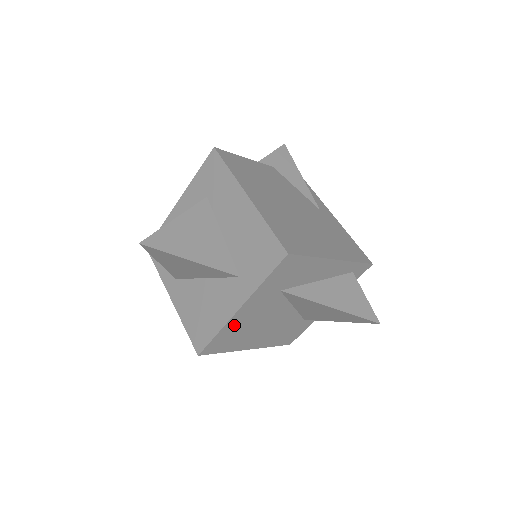
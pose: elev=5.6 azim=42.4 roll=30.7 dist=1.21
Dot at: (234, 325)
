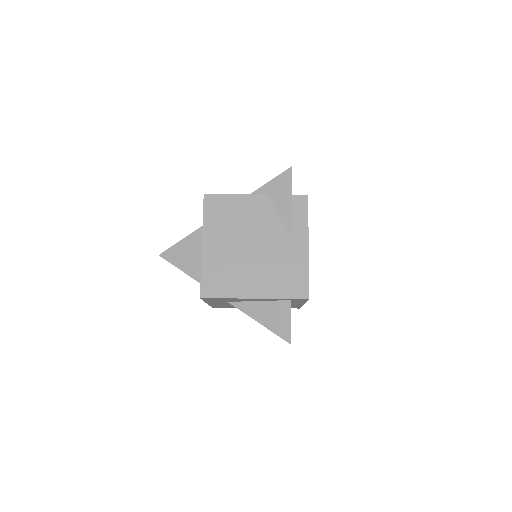
Dot at: (217, 305)
